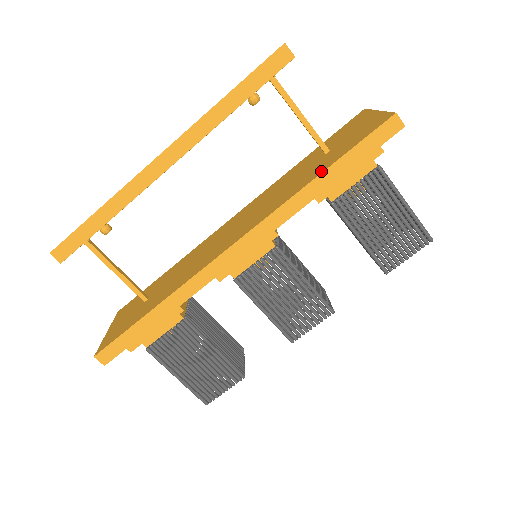
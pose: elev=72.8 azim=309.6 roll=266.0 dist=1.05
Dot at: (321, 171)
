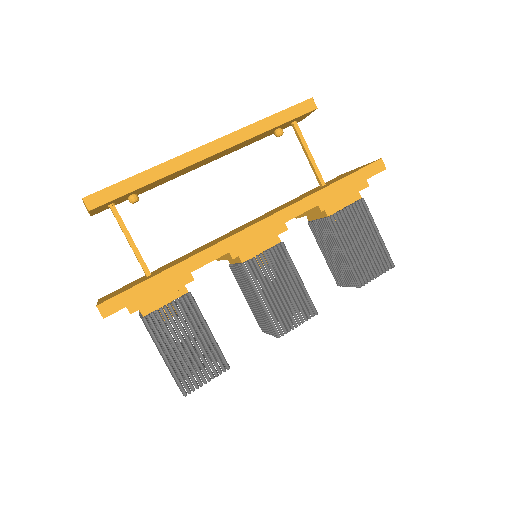
Dot at: (328, 185)
